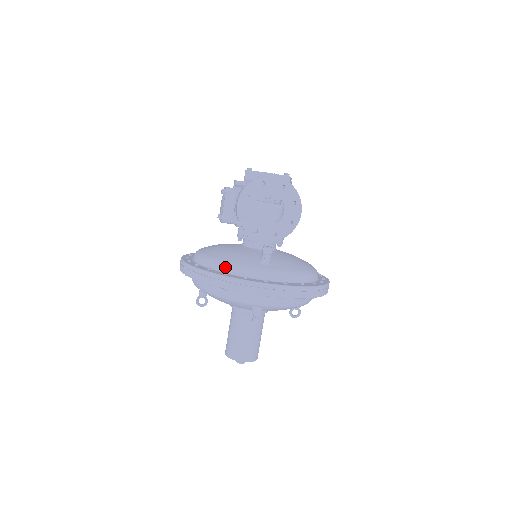
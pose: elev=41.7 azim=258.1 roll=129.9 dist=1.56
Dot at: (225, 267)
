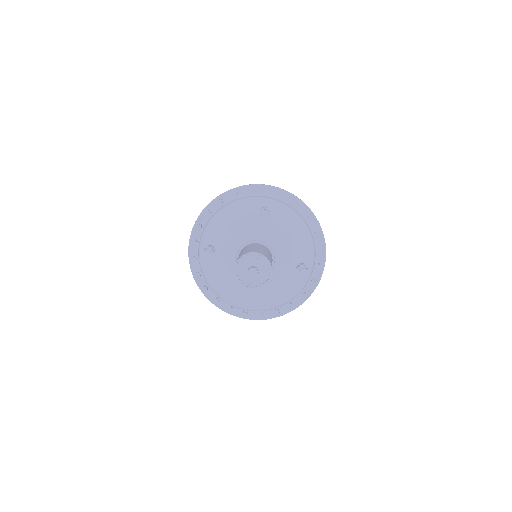
Dot at: occluded
